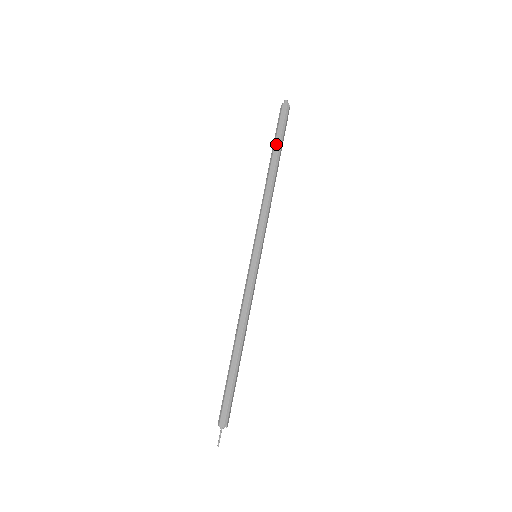
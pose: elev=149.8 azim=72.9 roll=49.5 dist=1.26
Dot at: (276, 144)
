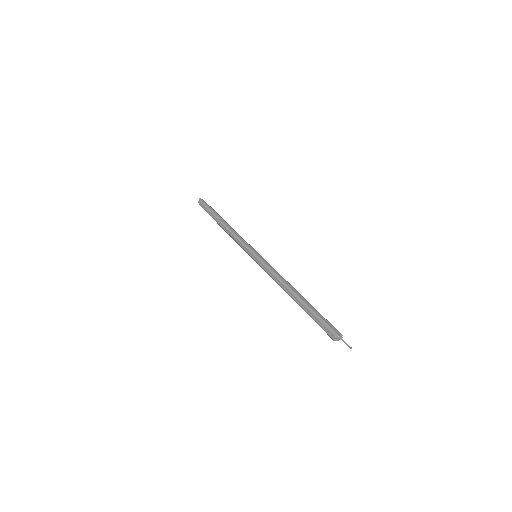
Dot at: (214, 212)
